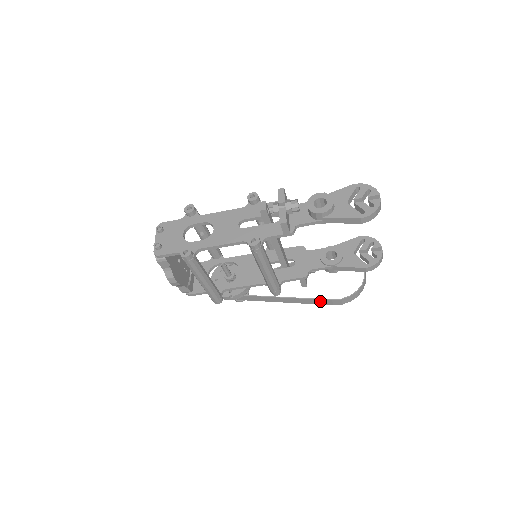
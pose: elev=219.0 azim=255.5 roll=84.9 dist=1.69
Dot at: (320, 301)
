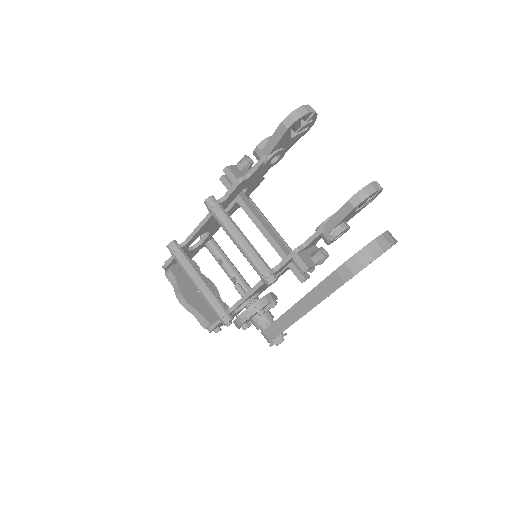
Dot at: (328, 283)
